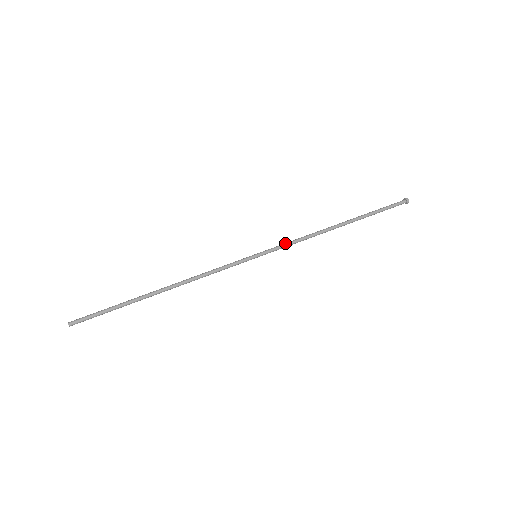
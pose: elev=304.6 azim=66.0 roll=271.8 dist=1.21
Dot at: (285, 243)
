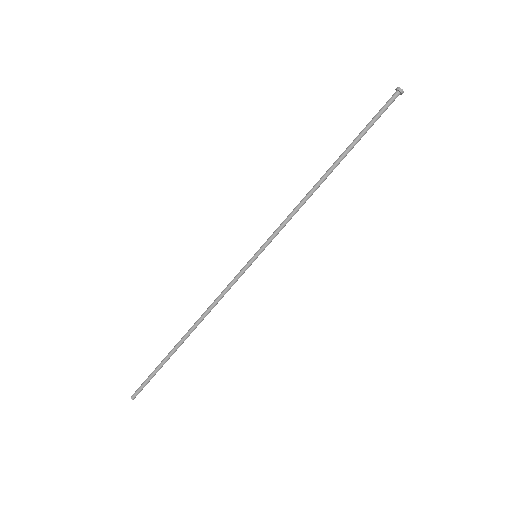
Dot at: (281, 229)
